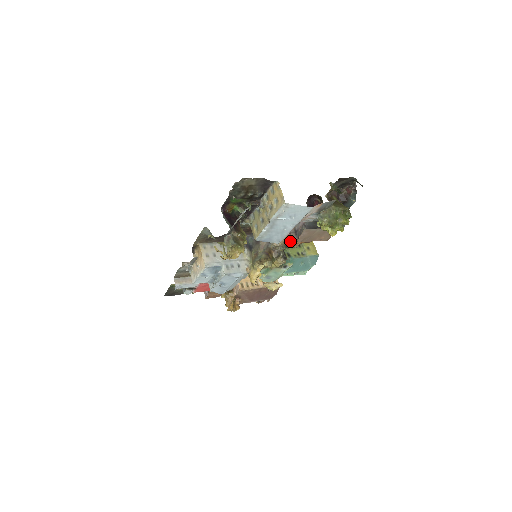
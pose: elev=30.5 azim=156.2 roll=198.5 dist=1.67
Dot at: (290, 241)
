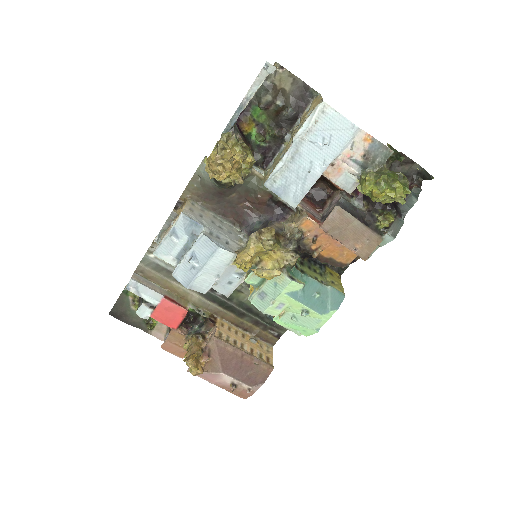
Dot at: (311, 228)
